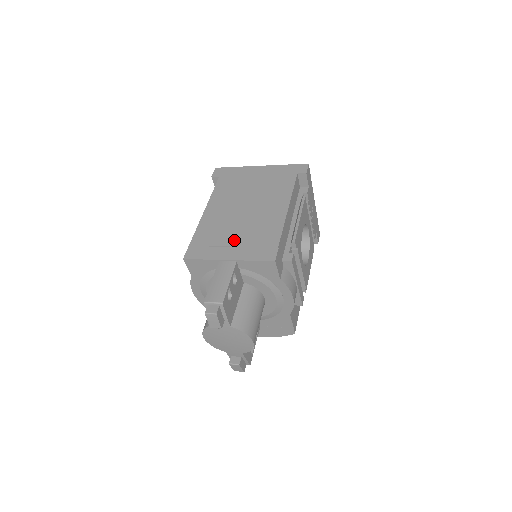
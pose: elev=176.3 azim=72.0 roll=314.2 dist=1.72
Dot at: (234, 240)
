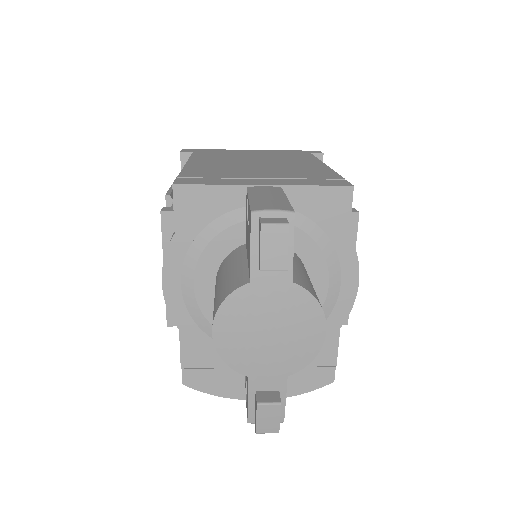
Dot at: (261, 175)
